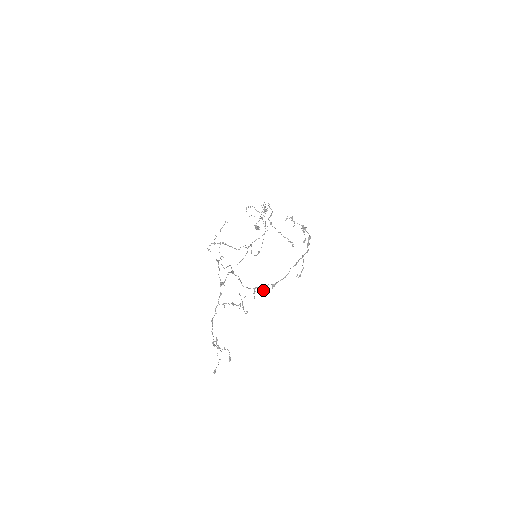
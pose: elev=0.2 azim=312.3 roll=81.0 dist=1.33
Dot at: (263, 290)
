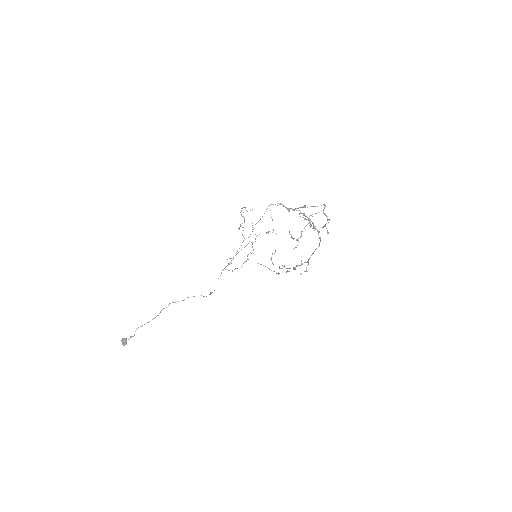
Dot at: (318, 231)
